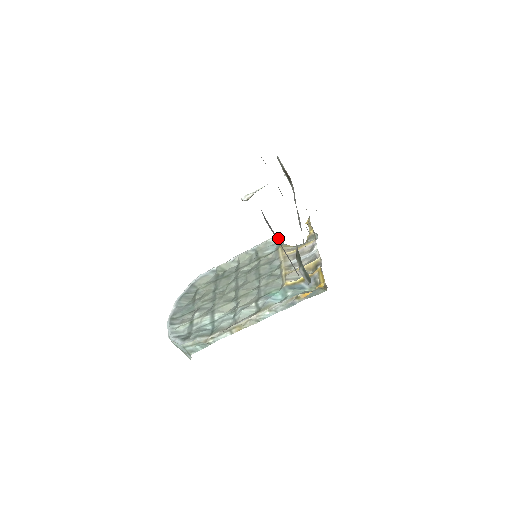
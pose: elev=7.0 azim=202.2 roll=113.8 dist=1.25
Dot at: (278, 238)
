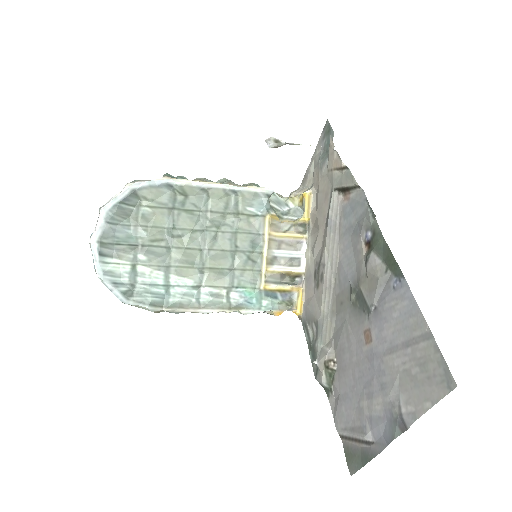
Dot at: (268, 196)
